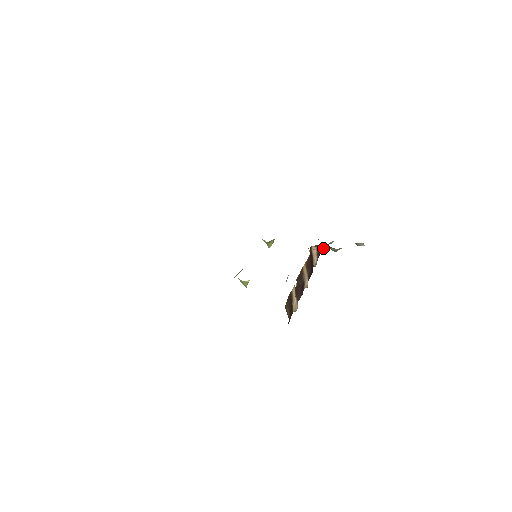
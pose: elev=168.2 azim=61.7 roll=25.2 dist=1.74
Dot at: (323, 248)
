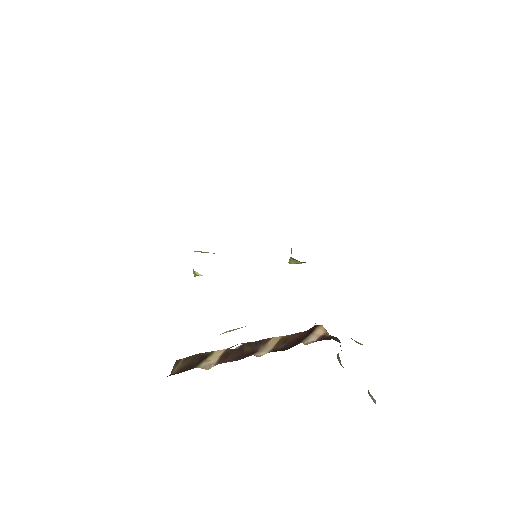
Dot at: (337, 338)
